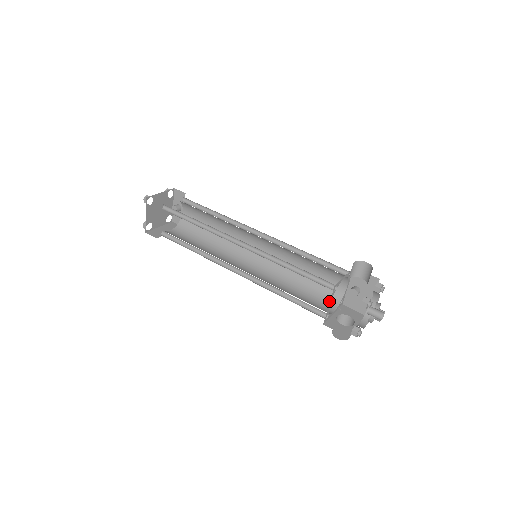
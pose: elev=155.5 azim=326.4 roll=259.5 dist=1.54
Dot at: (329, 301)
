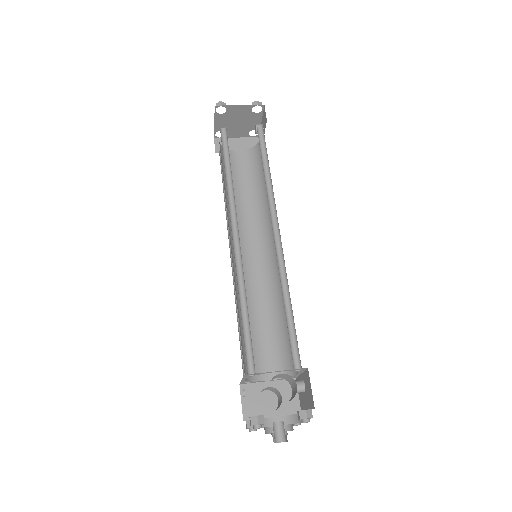
Dot at: (279, 365)
